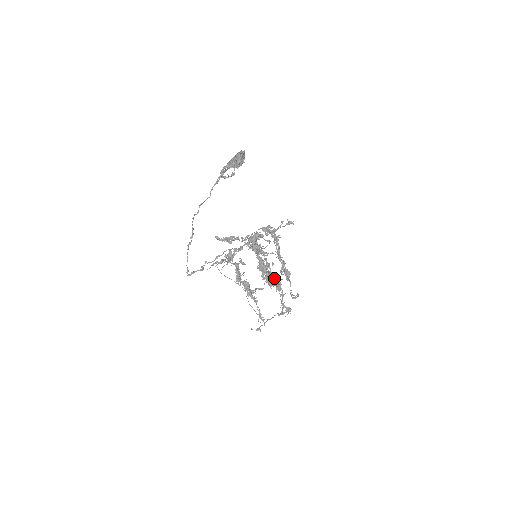
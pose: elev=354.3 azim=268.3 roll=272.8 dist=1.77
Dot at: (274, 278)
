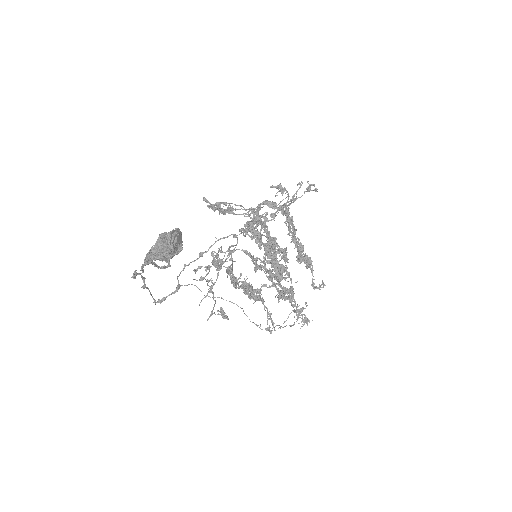
Dot at: (282, 292)
